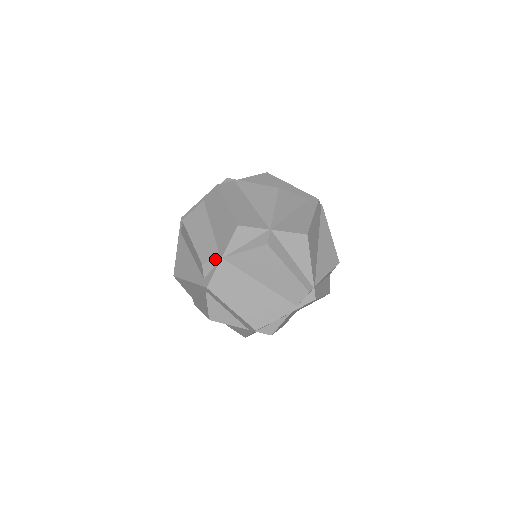
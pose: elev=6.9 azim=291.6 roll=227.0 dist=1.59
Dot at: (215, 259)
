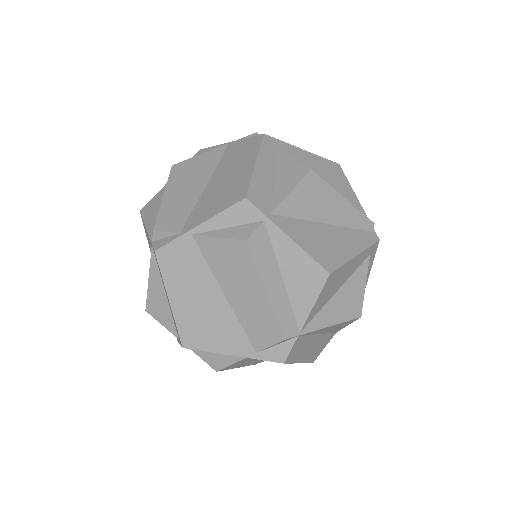
Dot at: occluded
